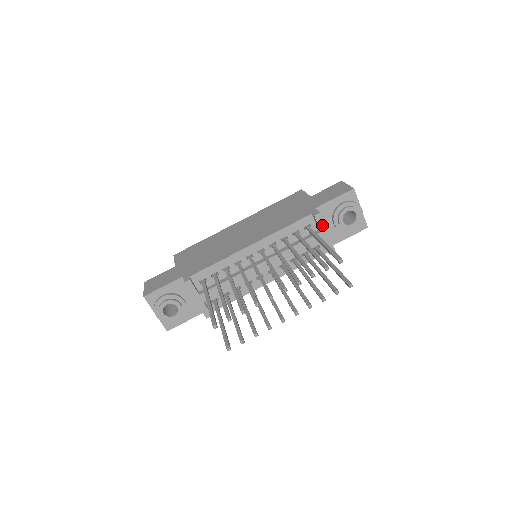
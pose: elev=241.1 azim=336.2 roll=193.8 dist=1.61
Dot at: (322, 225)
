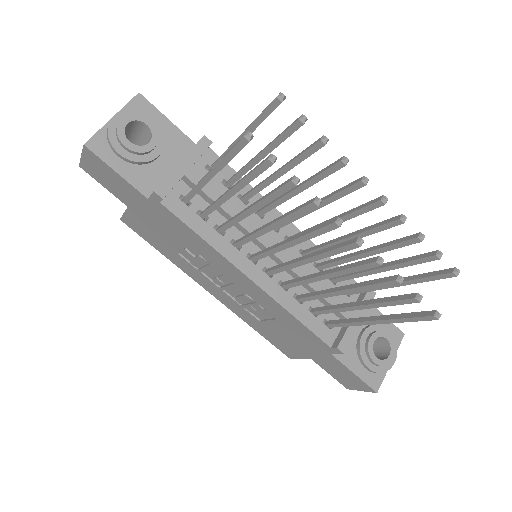
Dot at: occluded
